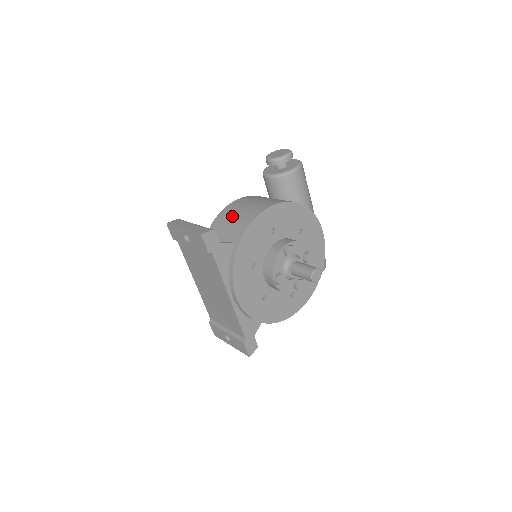
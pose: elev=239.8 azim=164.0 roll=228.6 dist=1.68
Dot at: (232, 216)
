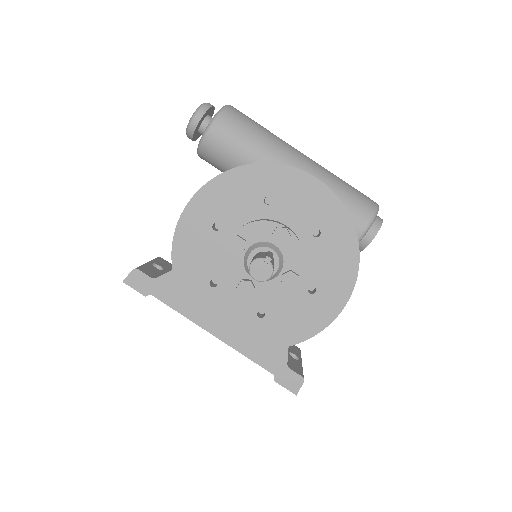
Dot at: occluded
